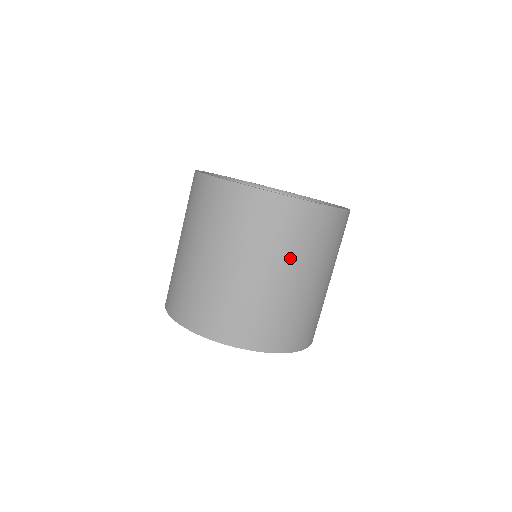
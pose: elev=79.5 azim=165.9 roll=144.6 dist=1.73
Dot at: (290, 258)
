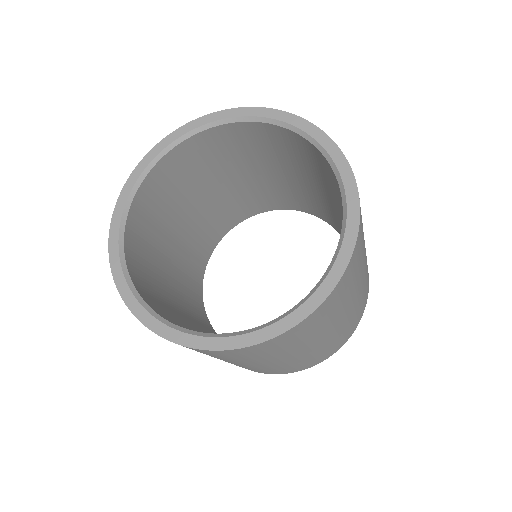
Dot at: (358, 281)
